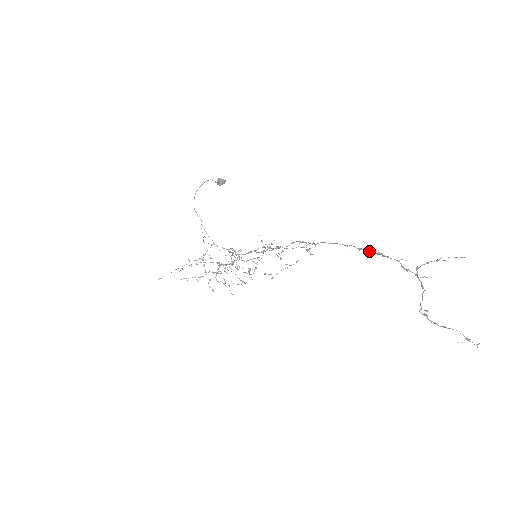
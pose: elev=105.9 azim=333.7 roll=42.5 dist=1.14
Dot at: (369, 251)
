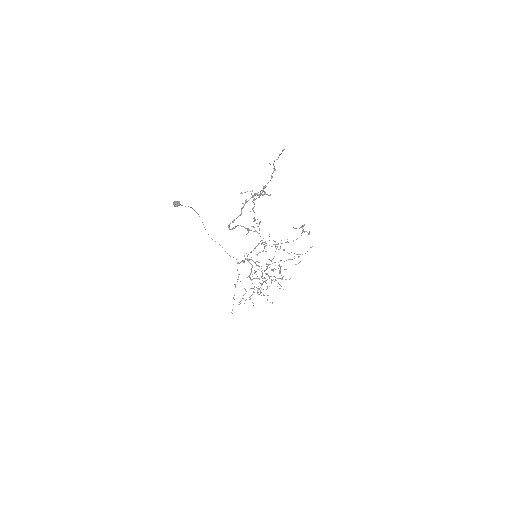
Dot at: (253, 197)
